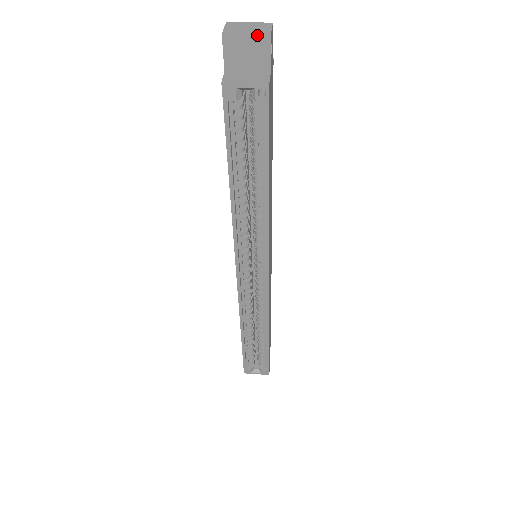
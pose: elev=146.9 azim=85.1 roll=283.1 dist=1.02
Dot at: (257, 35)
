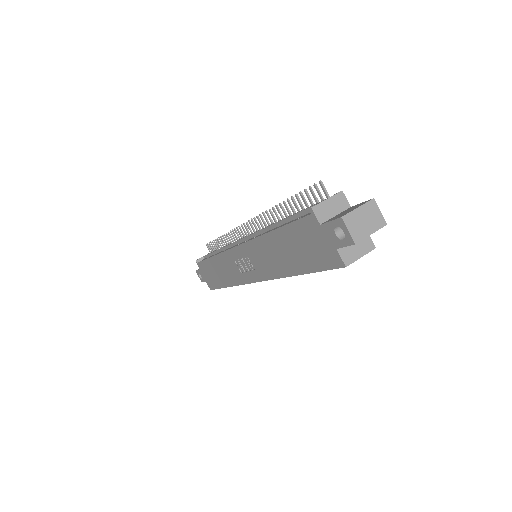
Dot at: occluded
